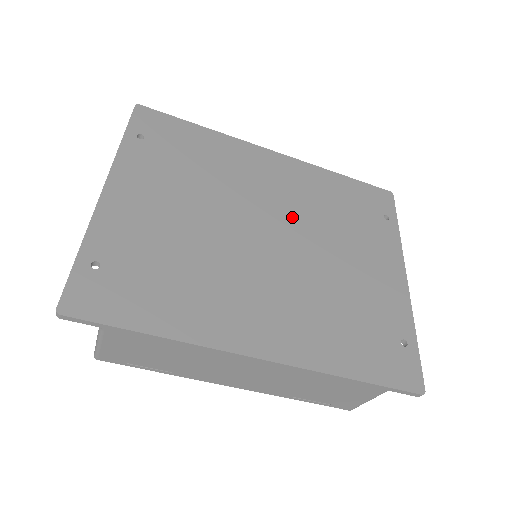
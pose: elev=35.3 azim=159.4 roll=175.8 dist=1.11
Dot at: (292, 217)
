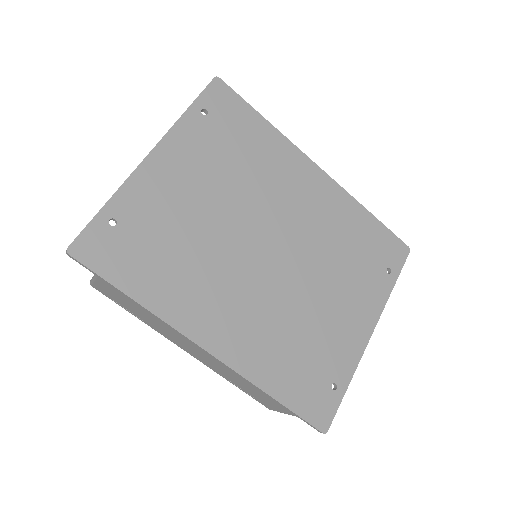
Dot at: (301, 239)
